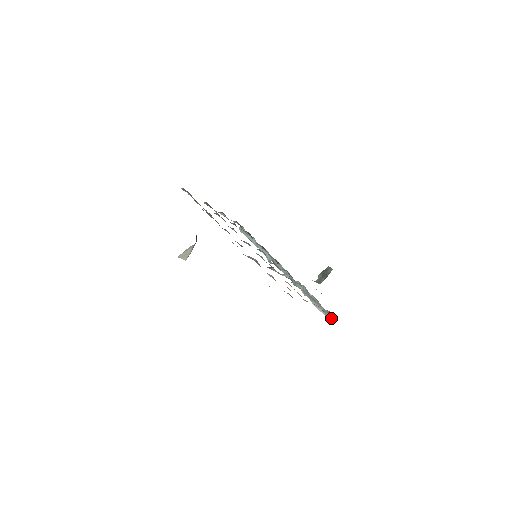
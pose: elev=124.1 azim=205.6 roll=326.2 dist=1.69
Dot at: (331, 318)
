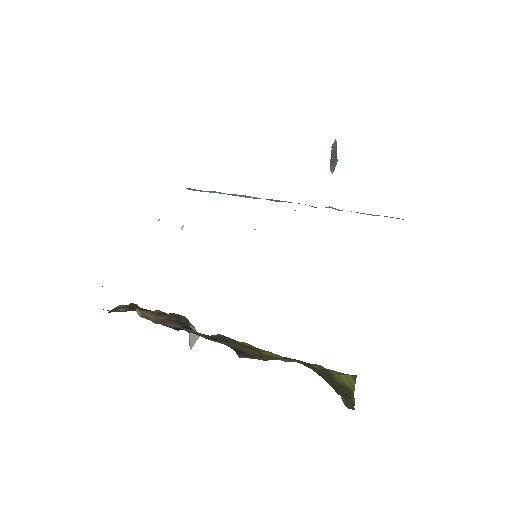
Dot at: occluded
